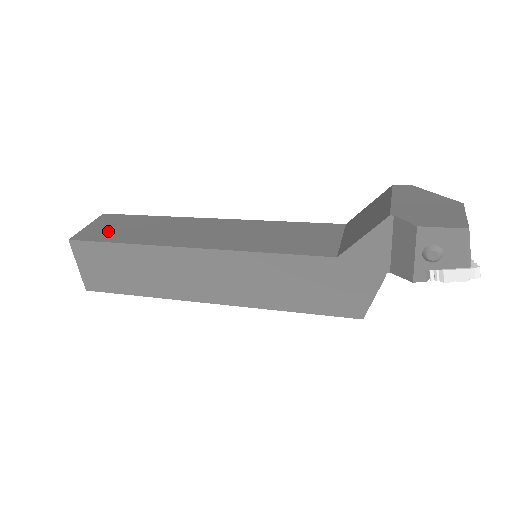
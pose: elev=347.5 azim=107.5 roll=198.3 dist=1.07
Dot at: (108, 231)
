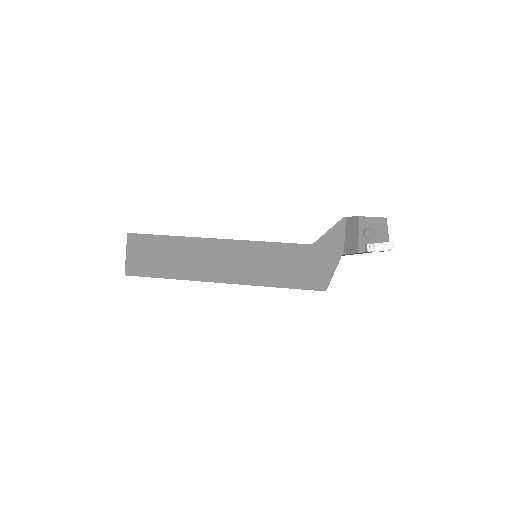
Dot at: occluded
